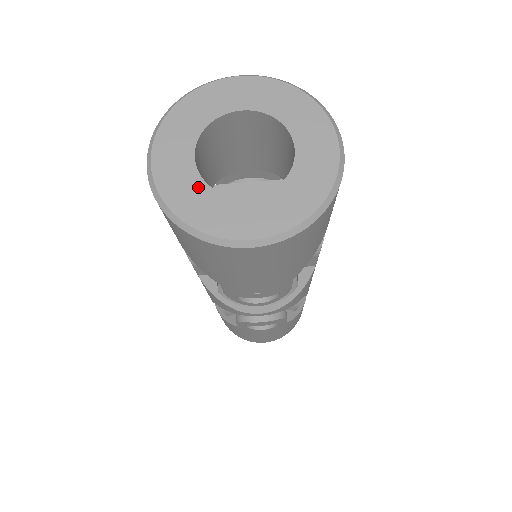
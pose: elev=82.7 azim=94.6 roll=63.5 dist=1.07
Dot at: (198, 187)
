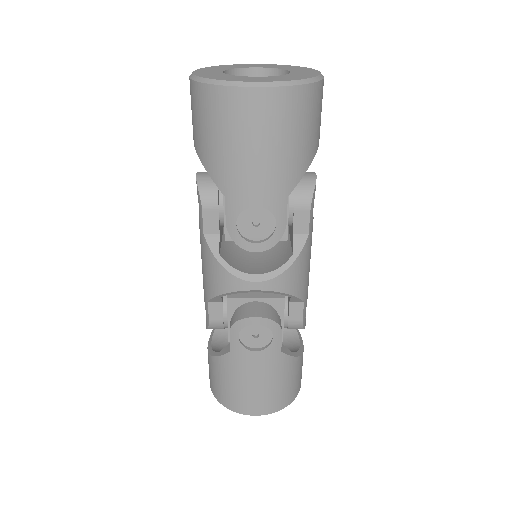
Dot at: (223, 75)
